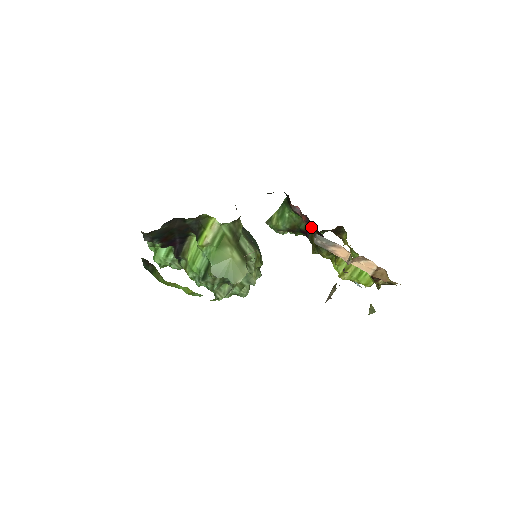
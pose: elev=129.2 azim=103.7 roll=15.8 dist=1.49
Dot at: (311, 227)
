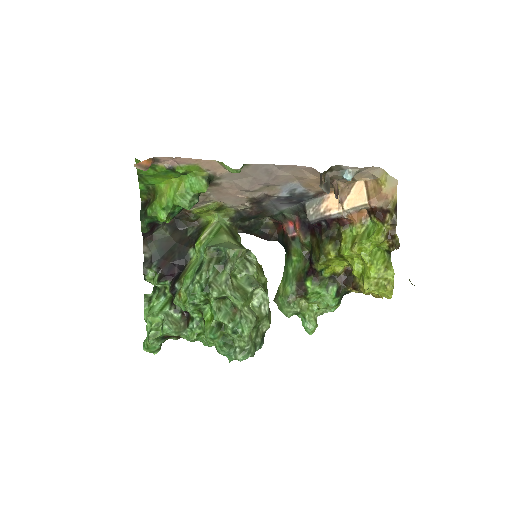
Dot at: (309, 239)
